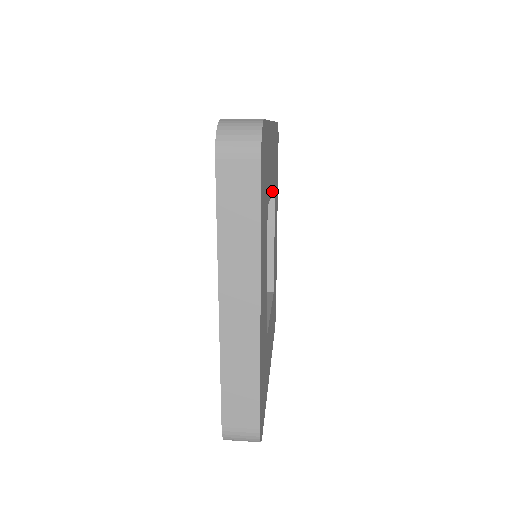
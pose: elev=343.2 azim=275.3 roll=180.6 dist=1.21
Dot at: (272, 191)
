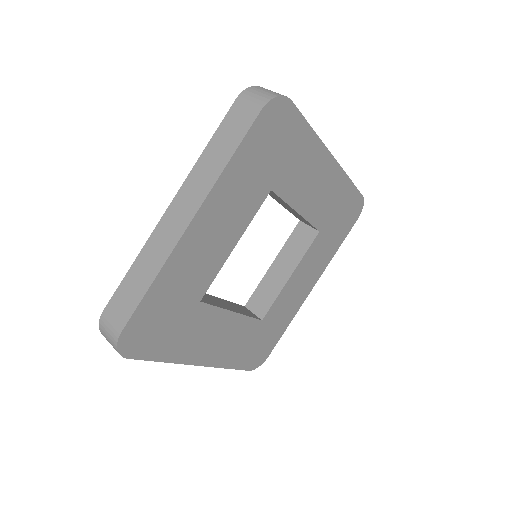
Dot at: (303, 214)
